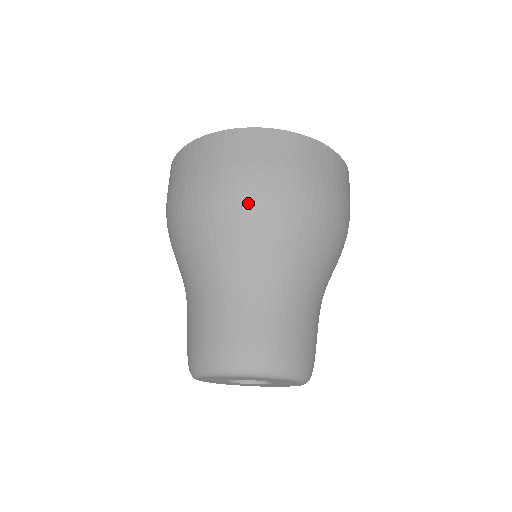
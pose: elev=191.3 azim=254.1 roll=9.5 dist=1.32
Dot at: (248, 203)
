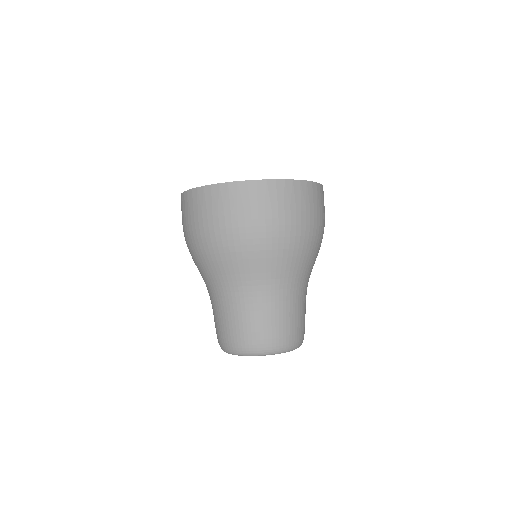
Dot at: (262, 243)
